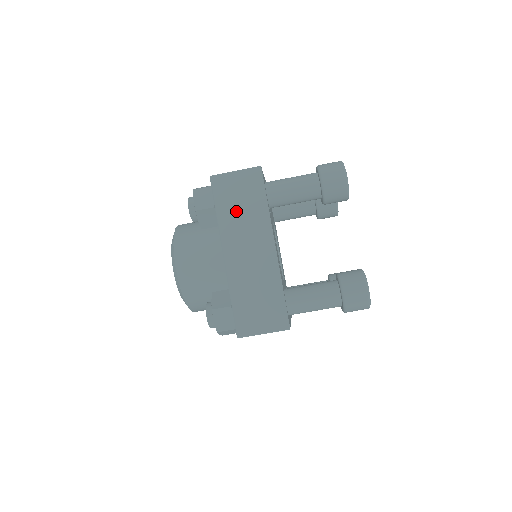
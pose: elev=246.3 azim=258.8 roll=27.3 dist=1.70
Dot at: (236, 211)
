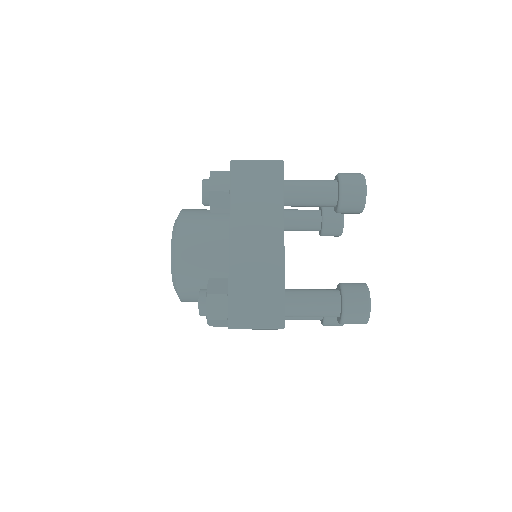
Dot at: (251, 199)
